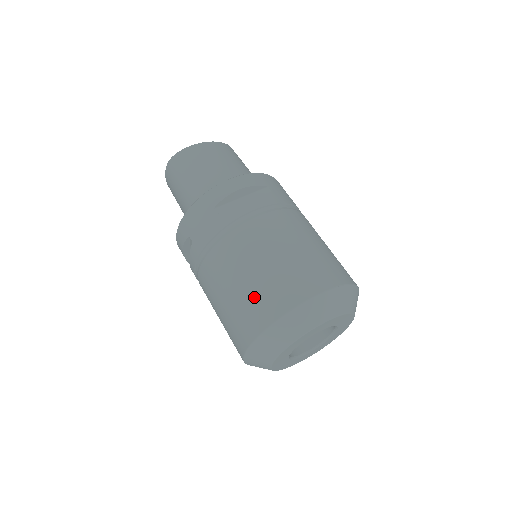
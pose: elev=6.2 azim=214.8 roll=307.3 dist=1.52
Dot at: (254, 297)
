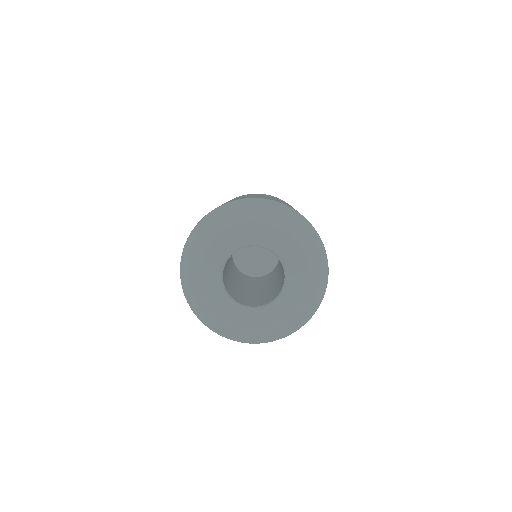
Dot at: occluded
